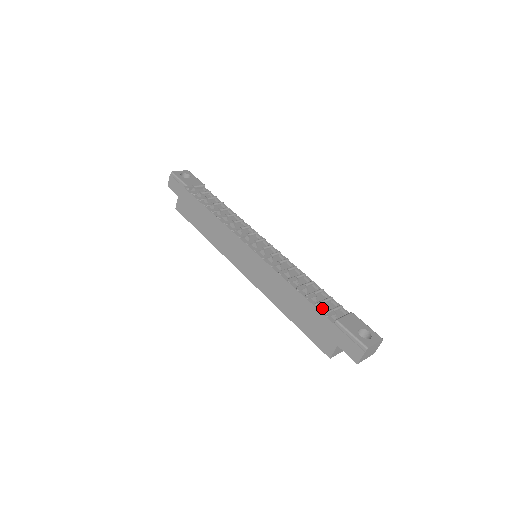
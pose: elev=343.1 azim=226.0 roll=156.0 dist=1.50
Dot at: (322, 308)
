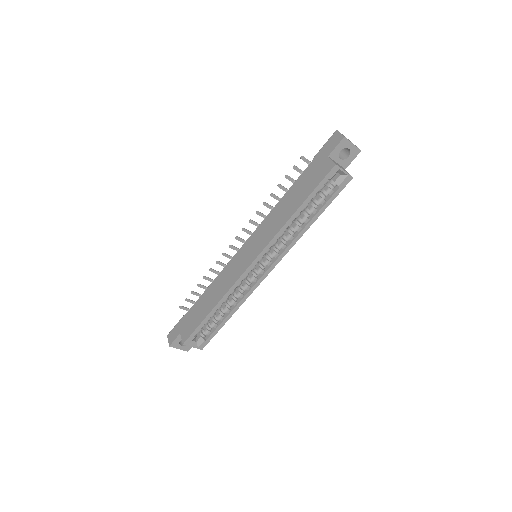
Dot at: occluded
